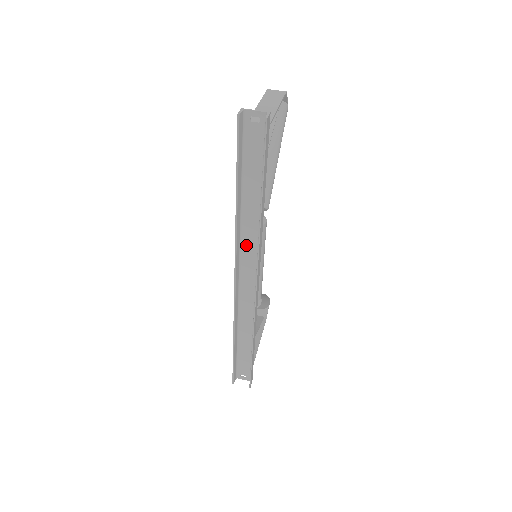
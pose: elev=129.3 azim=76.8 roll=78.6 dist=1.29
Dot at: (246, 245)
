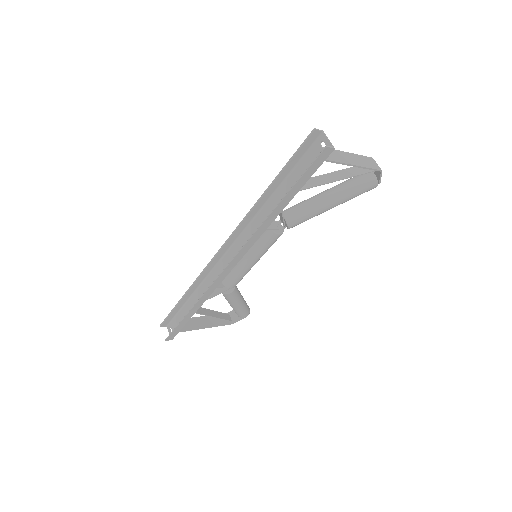
Dot at: (249, 231)
